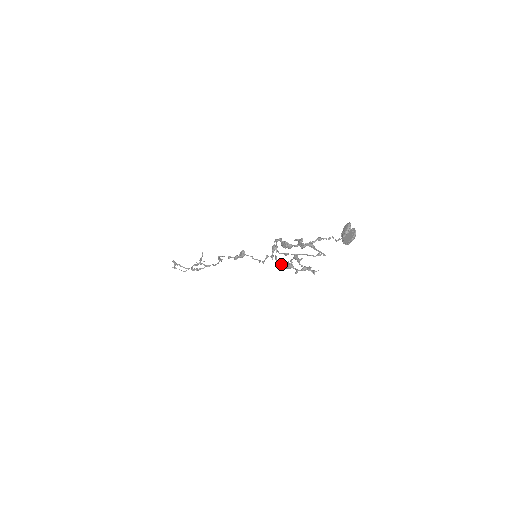
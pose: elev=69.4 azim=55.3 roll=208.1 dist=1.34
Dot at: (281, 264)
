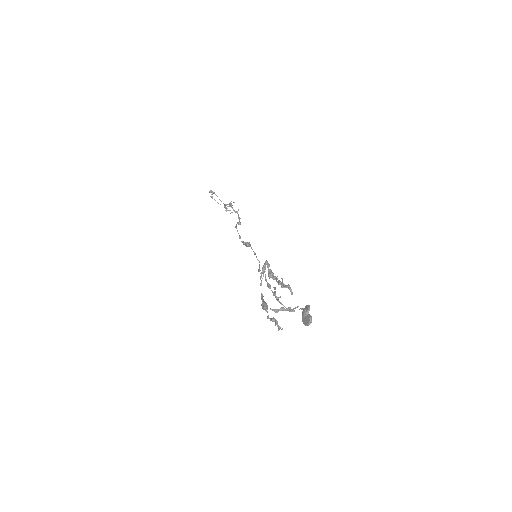
Dot at: (261, 297)
